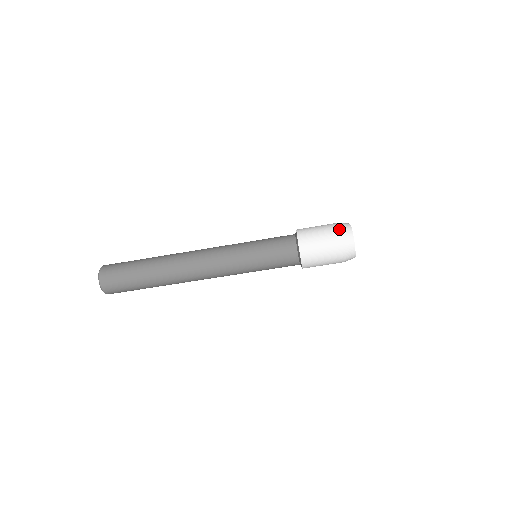
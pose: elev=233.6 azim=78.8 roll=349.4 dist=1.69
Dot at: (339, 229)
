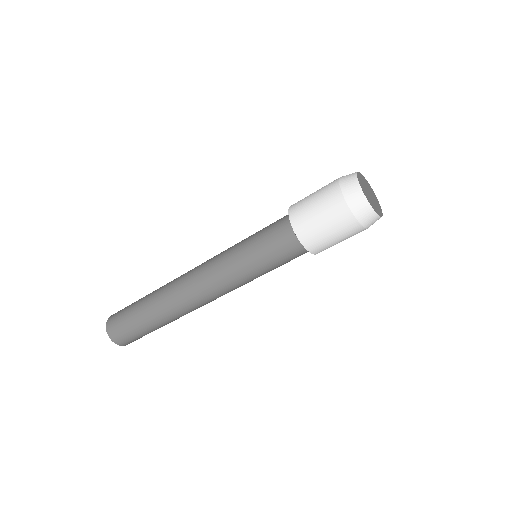
Dot at: (341, 191)
